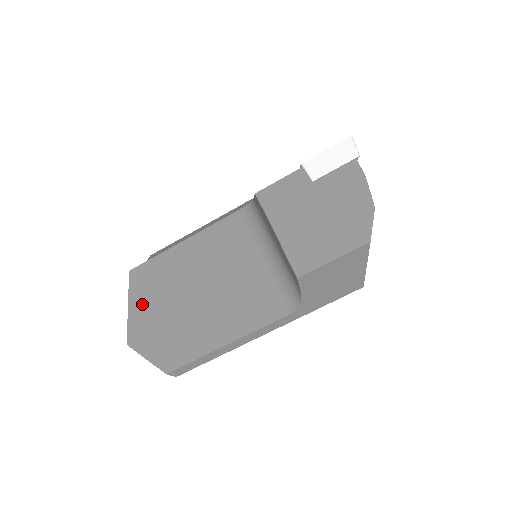
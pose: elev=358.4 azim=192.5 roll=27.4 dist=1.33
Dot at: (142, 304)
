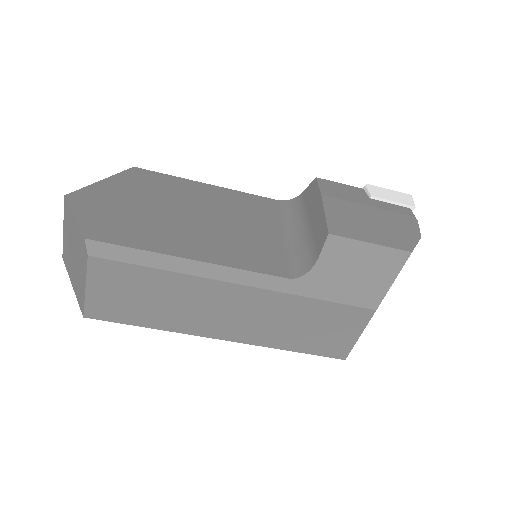
Dot at: (122, 186)
